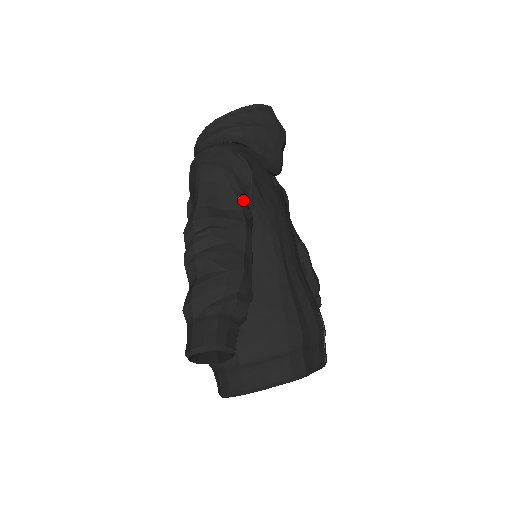
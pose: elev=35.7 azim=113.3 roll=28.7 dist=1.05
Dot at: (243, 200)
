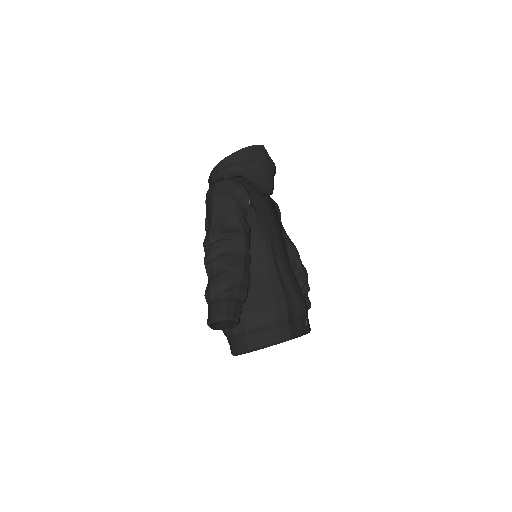
Dot at: (243, 219)
